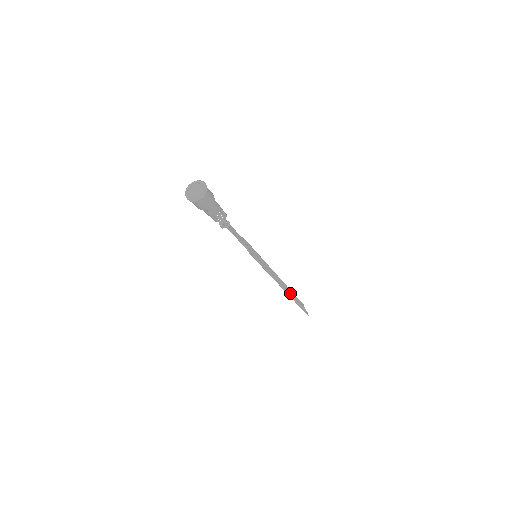
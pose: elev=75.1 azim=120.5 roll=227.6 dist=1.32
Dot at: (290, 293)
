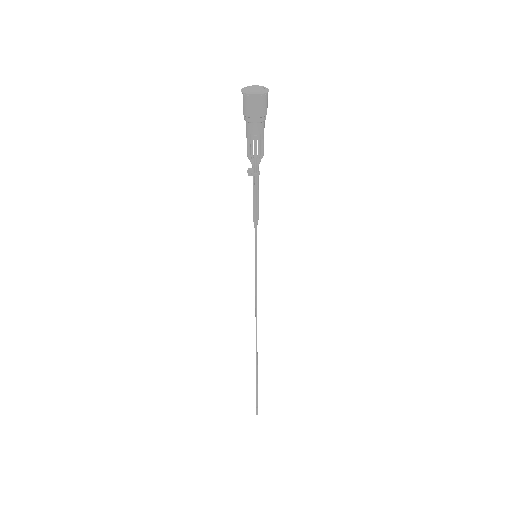
Dot at: occluded
